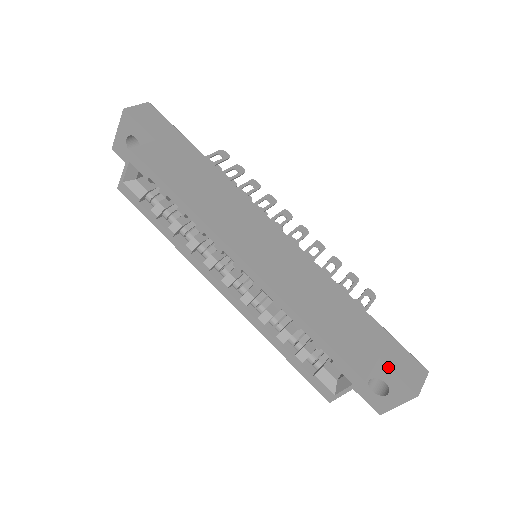
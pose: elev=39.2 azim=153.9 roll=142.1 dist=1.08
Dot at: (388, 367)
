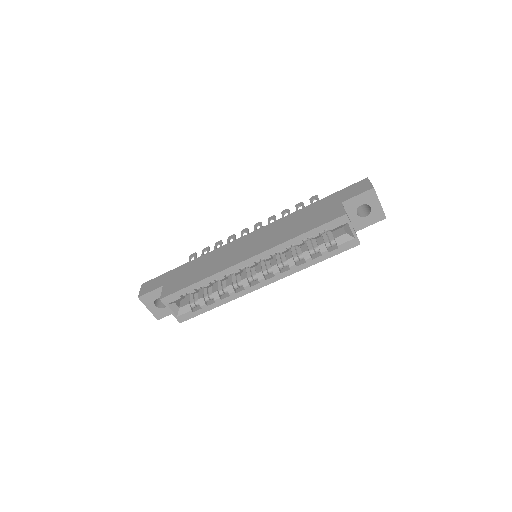
Dot at: (349, 199)
